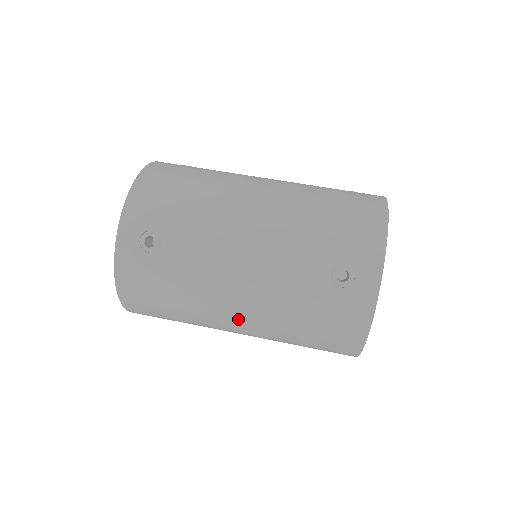
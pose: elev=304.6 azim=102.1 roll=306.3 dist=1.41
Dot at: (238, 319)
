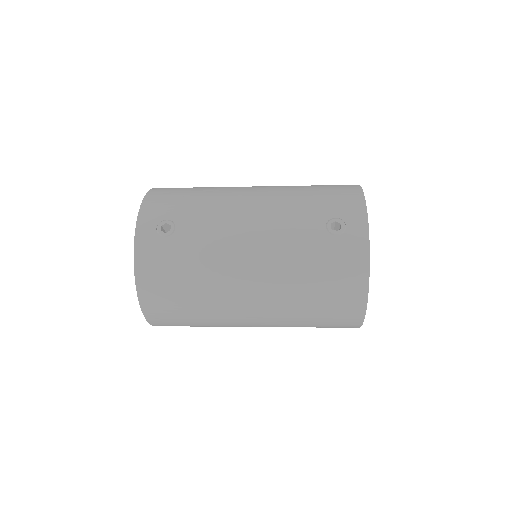
Dot at: (251, 289)
